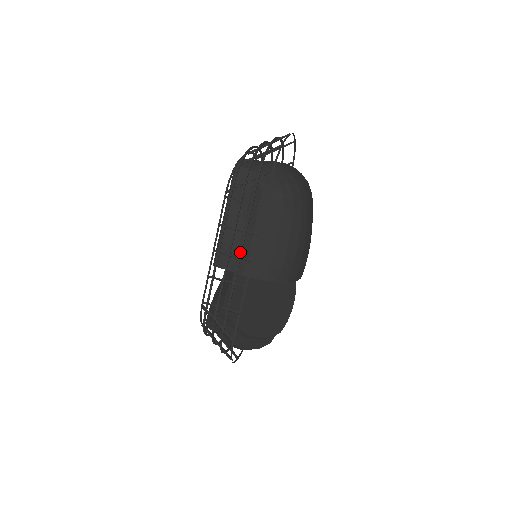
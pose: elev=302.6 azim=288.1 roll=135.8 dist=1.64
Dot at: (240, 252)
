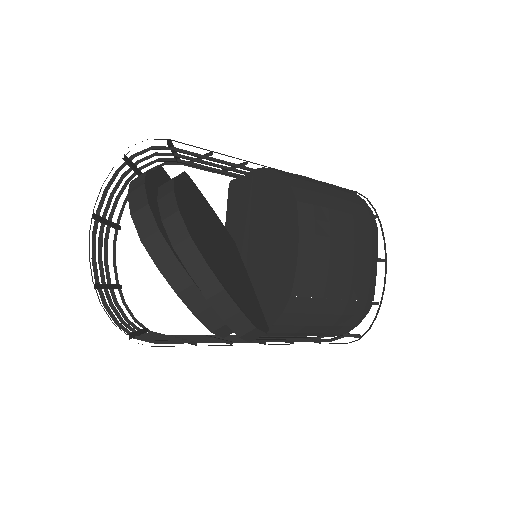
Dot at: occluded
